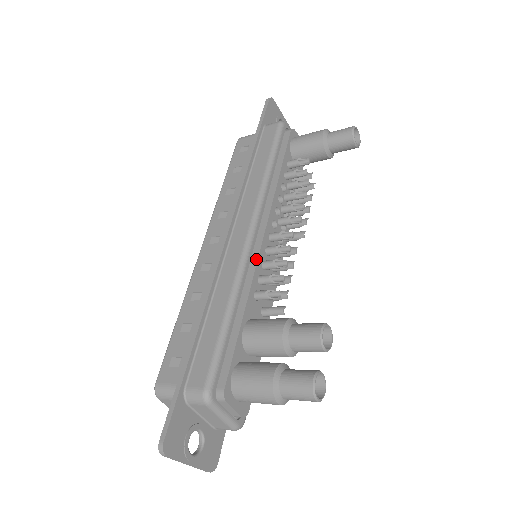
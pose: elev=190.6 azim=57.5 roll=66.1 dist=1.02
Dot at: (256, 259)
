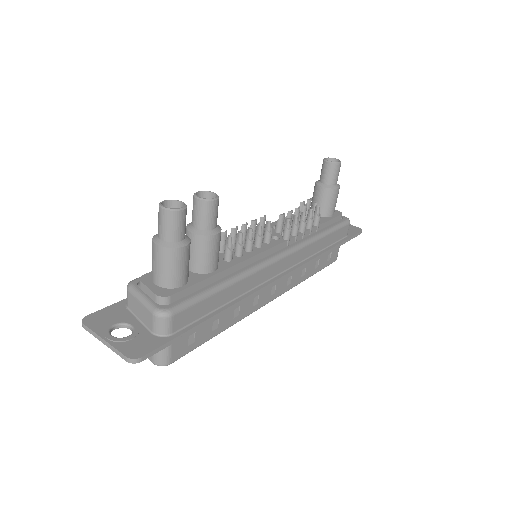
Dot at: occluded
